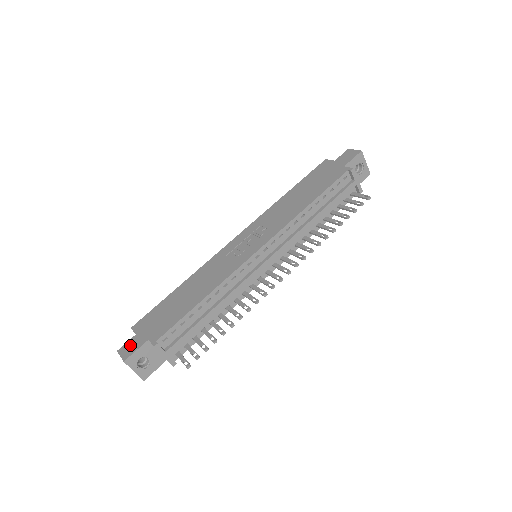
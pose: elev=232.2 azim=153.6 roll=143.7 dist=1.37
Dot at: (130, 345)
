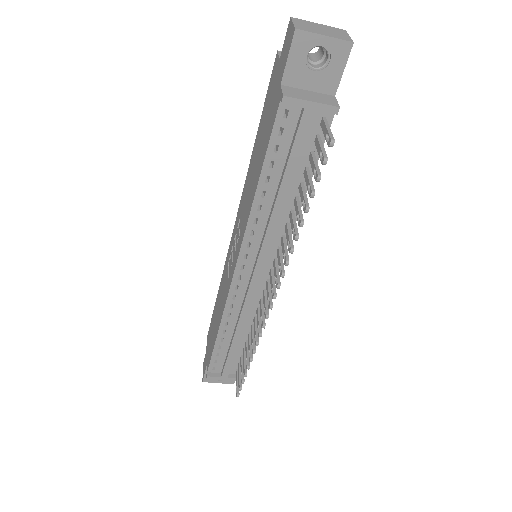
Dot at: (204, 363)
